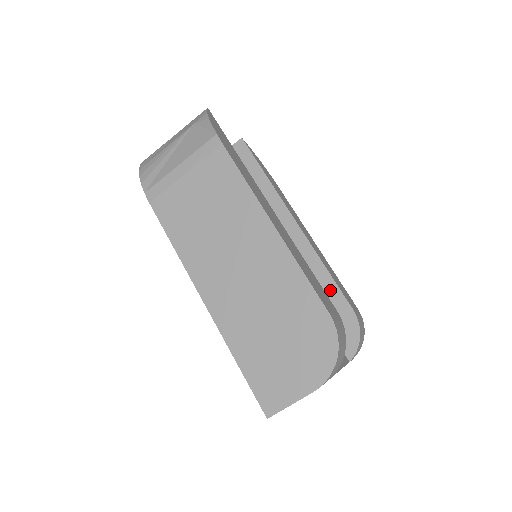
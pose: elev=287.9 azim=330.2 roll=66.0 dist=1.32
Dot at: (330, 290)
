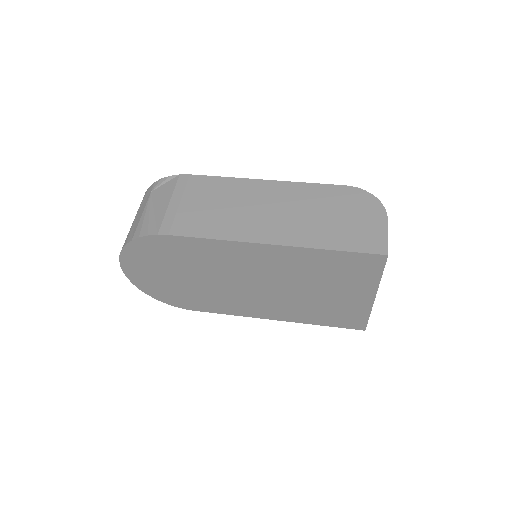
Dot at: occluded
